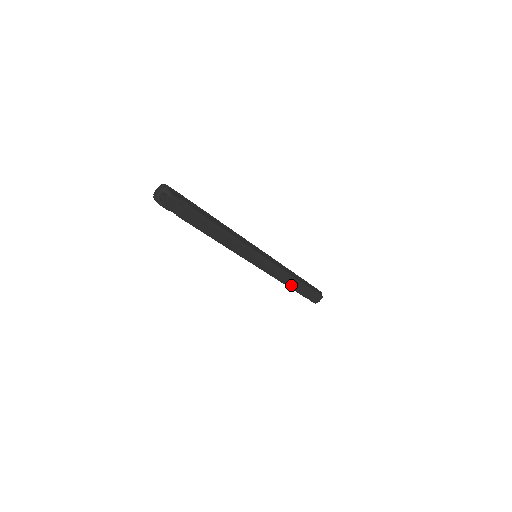
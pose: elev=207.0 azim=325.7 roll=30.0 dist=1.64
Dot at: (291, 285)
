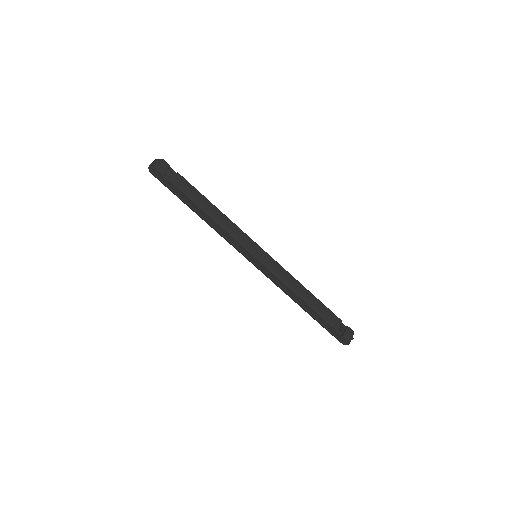
Dot at: (307, 299)
